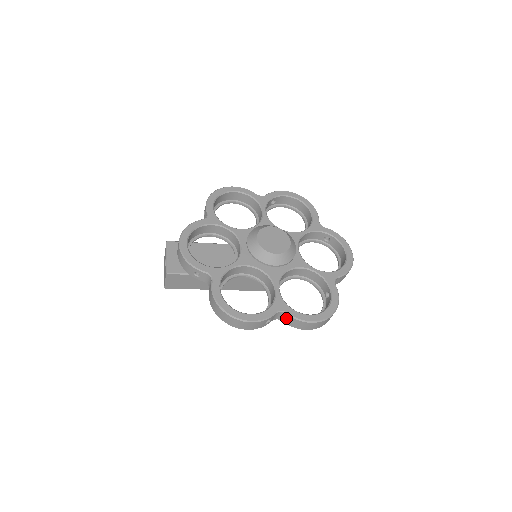
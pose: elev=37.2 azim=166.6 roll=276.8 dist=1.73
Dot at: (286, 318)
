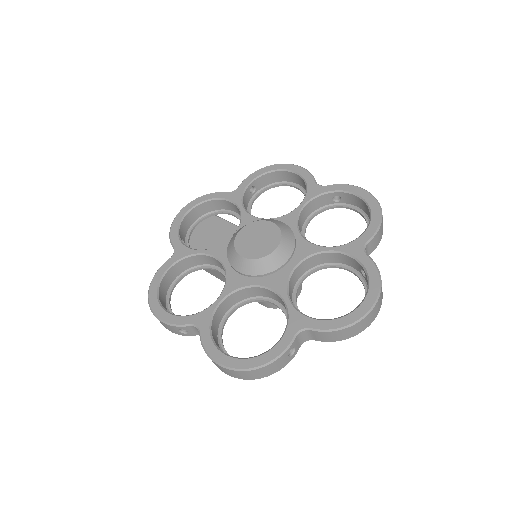
Dot at: occluded
